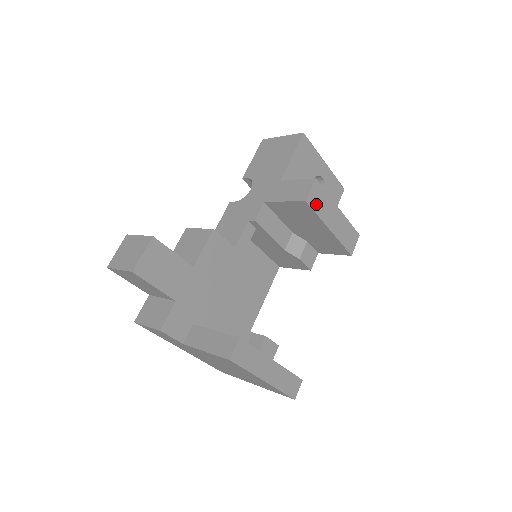
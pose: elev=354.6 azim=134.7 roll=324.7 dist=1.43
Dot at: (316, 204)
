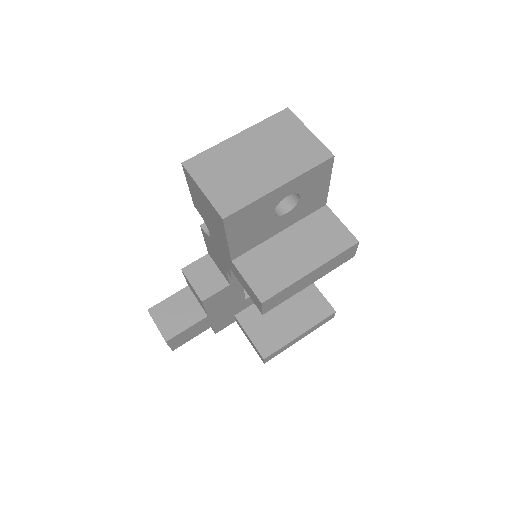
Dot at: (277, 302)
